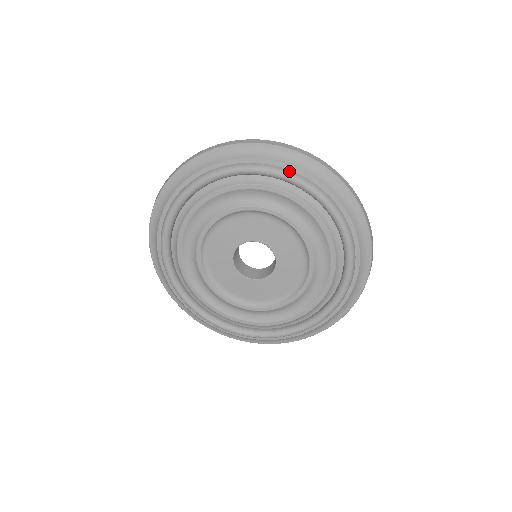
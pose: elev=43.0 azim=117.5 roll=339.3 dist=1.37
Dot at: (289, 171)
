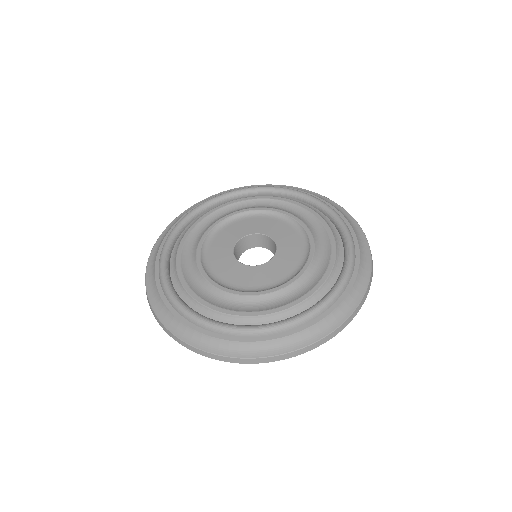
Dot at: (312, 196)
